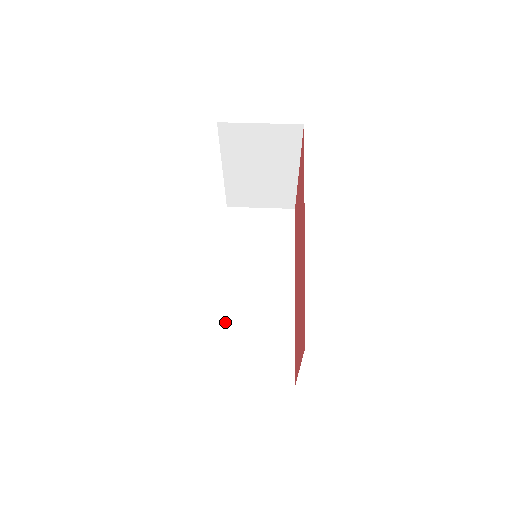
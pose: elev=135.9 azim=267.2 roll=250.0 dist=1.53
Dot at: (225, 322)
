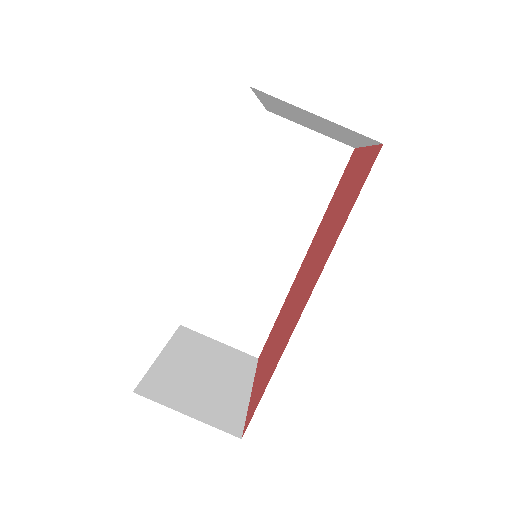
Dot at: (214, 269)
